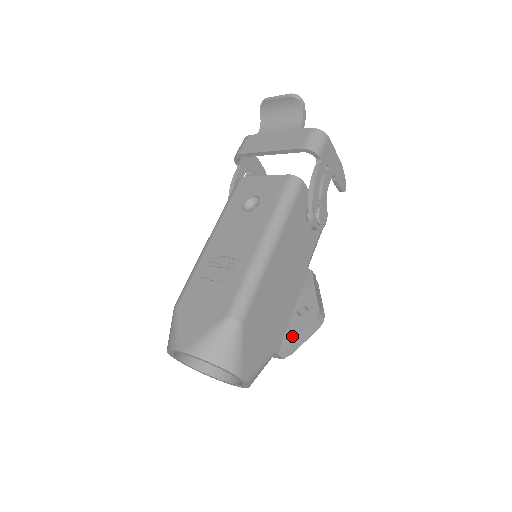
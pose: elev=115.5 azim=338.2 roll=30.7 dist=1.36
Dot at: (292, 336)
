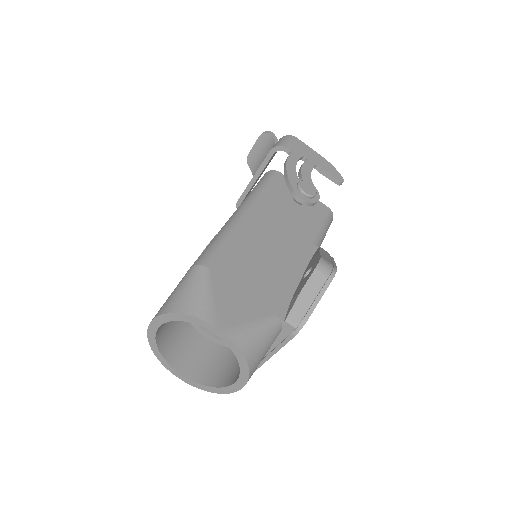
Dot at: (296, 296)
